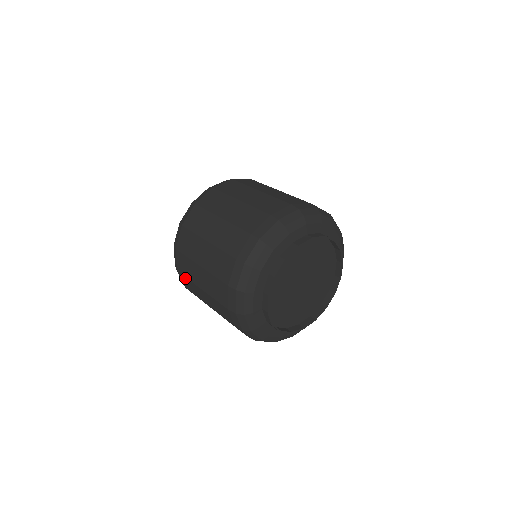
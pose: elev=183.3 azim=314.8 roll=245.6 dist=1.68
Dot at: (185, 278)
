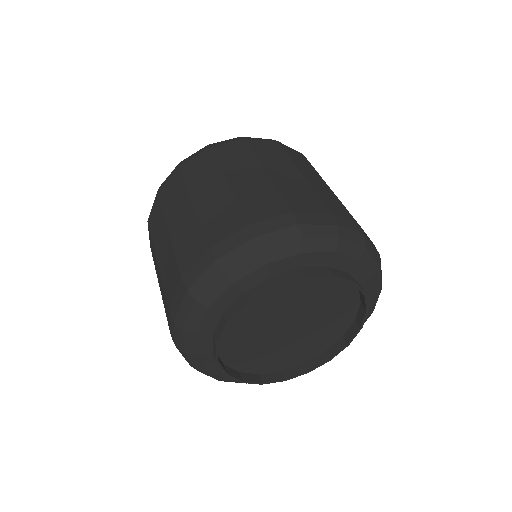
Dot at: occluded
